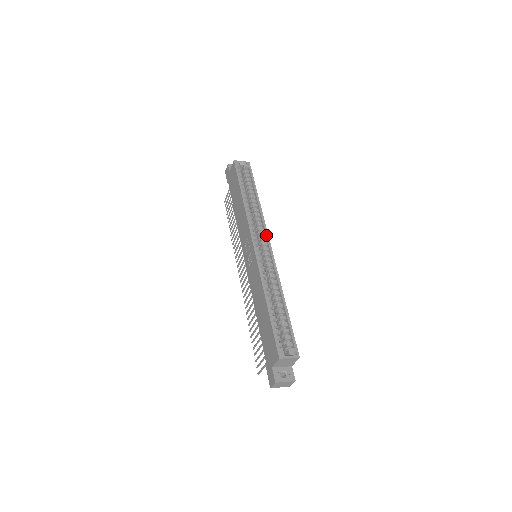
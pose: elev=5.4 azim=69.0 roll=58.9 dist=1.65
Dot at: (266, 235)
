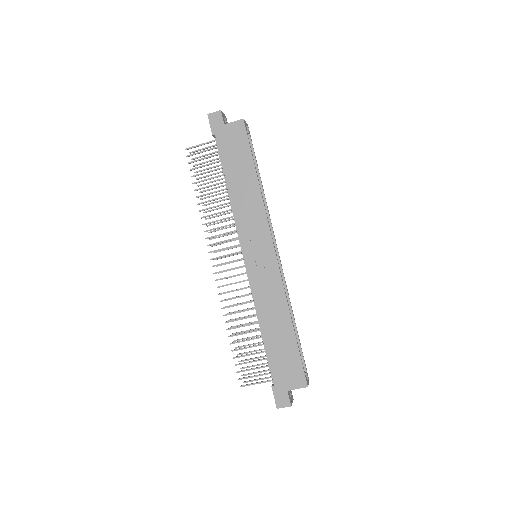
Dot at: occluded
